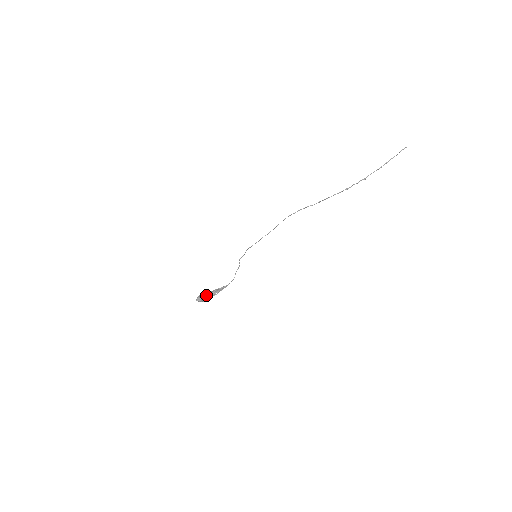
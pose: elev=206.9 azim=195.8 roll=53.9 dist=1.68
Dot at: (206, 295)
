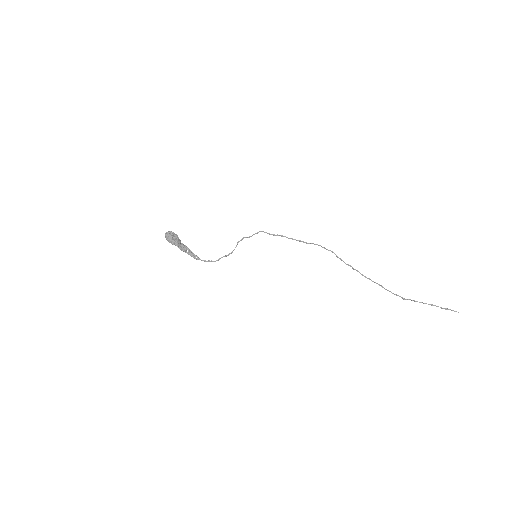
Dot at: (178, 239)
